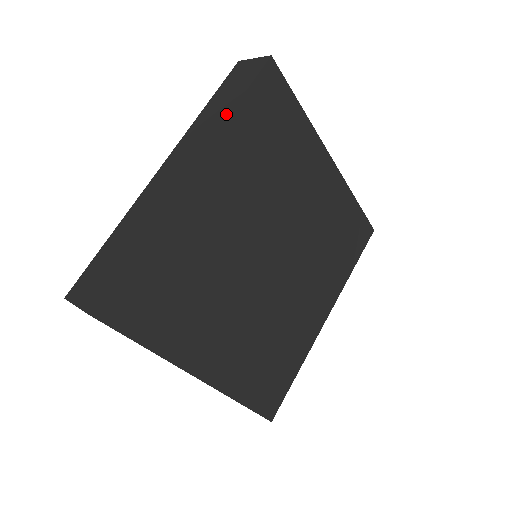
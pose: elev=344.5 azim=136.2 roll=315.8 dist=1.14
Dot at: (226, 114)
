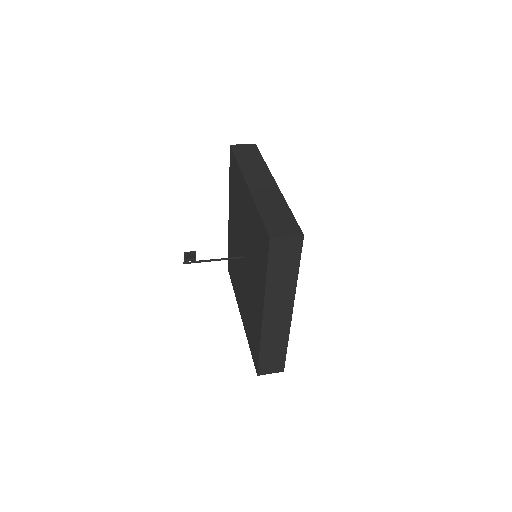
Dot at: (263, 163)
